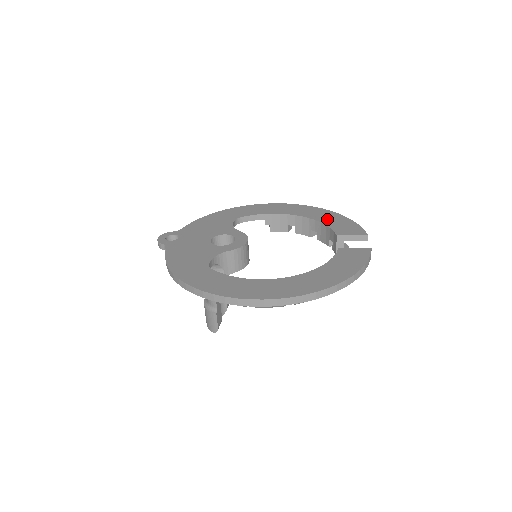
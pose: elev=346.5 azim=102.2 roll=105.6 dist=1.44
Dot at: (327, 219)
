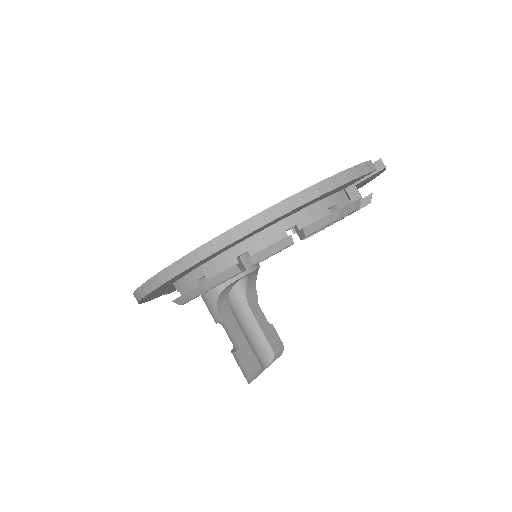
Dot at: occluded
